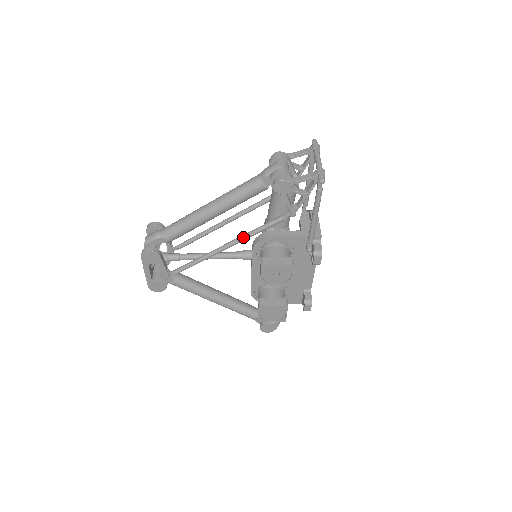
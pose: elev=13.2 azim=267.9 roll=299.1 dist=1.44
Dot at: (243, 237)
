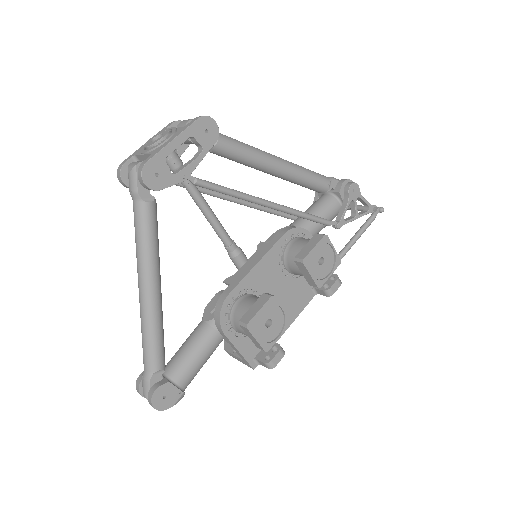
Dot at: (293, 209)
